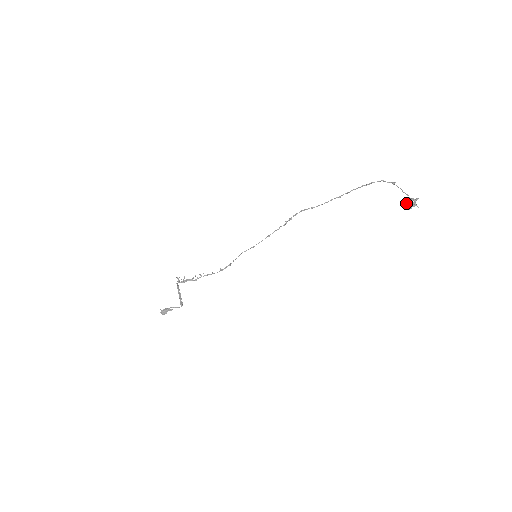
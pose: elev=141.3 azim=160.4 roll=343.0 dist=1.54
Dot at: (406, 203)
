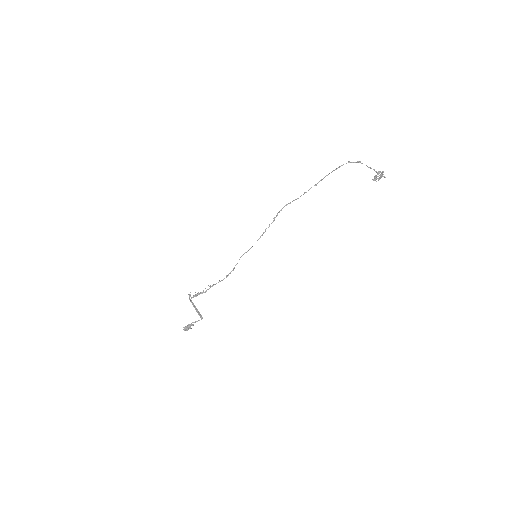
Dot at: (375, 177)
